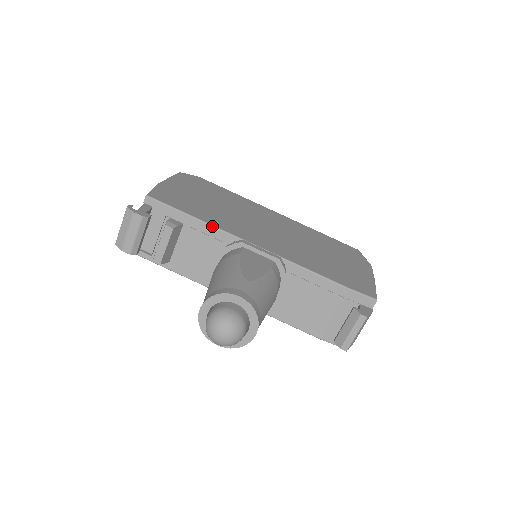
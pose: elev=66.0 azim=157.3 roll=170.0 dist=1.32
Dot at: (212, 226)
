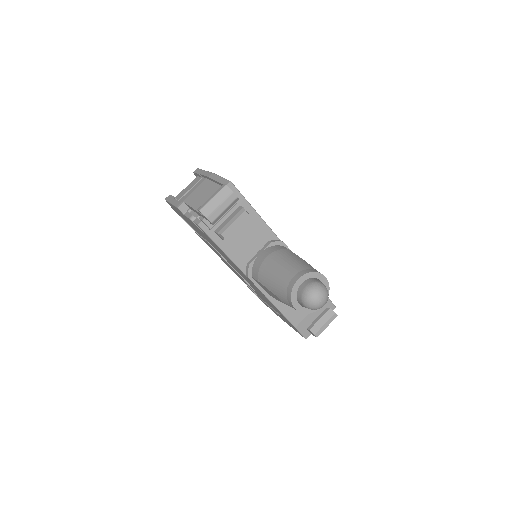
Dot at: occluded
